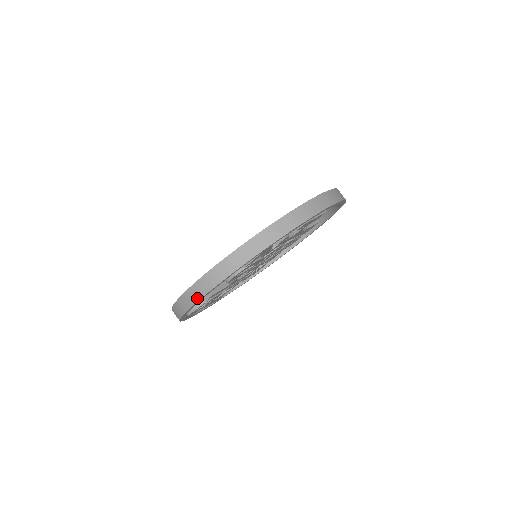
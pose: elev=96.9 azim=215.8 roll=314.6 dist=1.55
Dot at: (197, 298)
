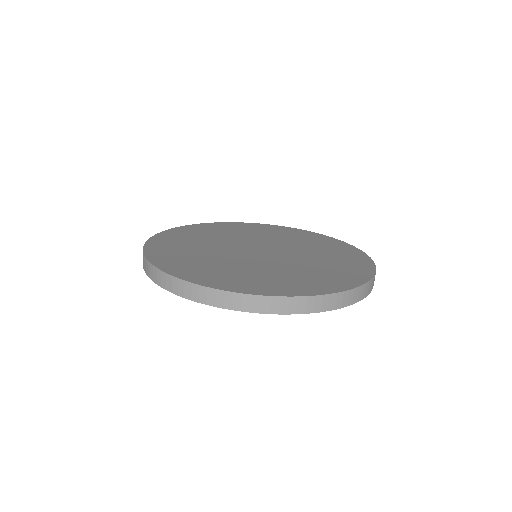
Dot at: (160, 284)
